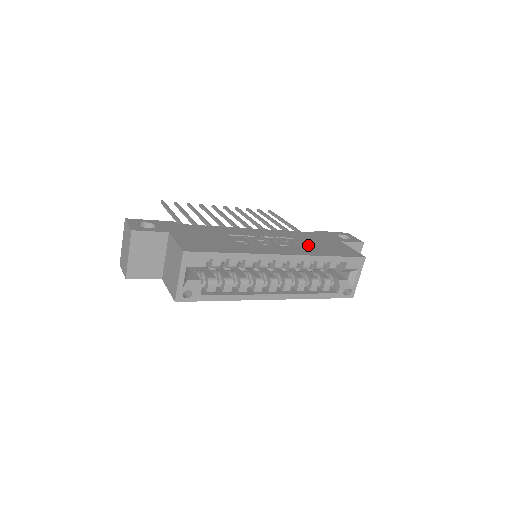
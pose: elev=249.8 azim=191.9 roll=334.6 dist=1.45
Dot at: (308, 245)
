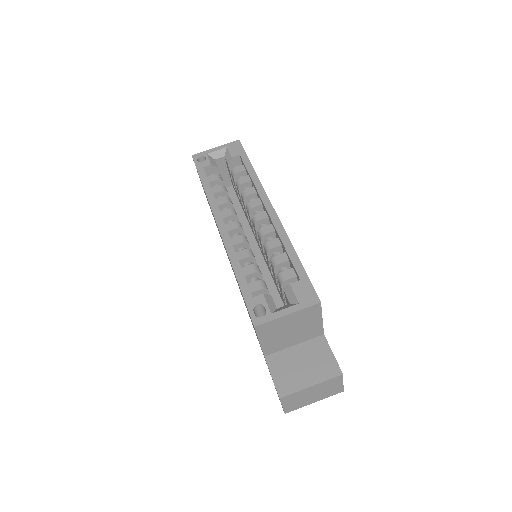
Dot at: occluded
